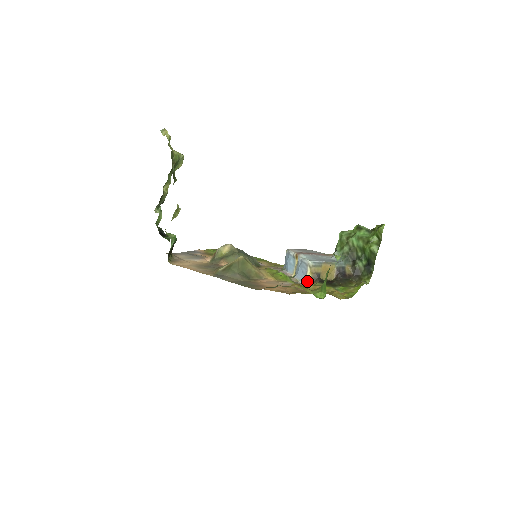
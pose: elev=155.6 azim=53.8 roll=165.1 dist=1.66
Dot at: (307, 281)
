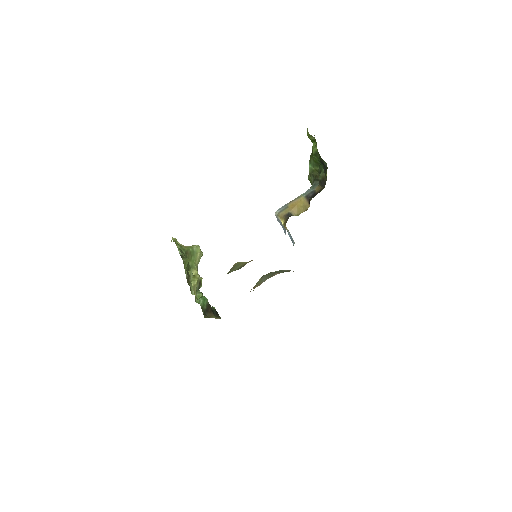
Dot at: occluded
